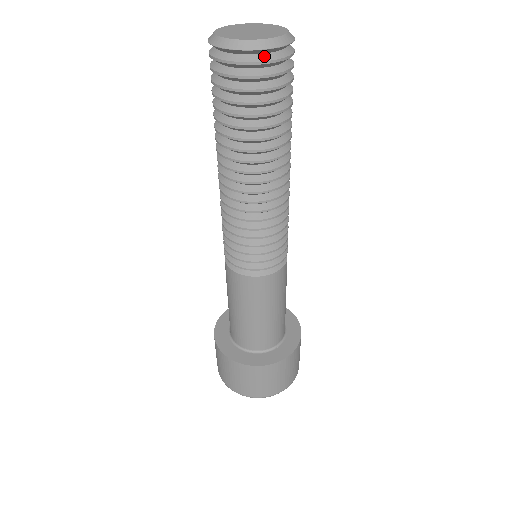
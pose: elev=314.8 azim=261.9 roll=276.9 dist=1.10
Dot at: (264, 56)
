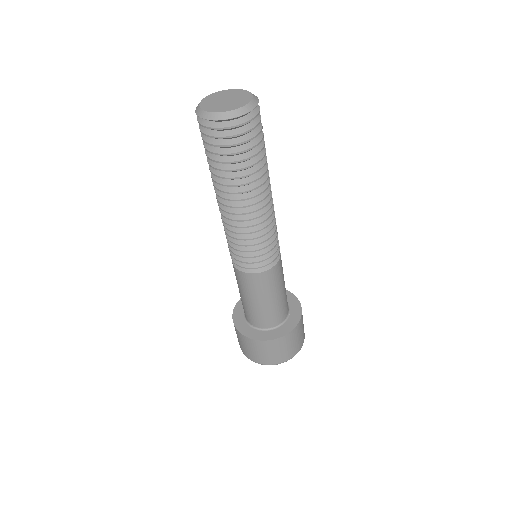
Dot at: (245, 118)
